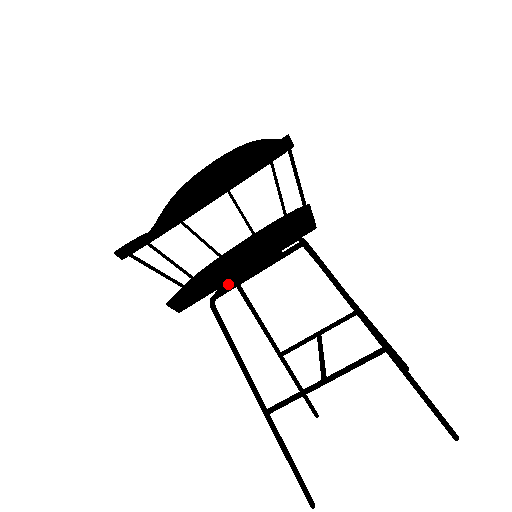
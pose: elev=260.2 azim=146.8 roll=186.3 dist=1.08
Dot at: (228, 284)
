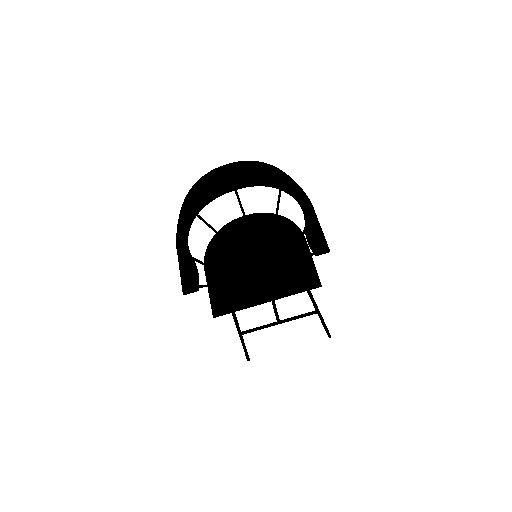
Dot at: occluded
